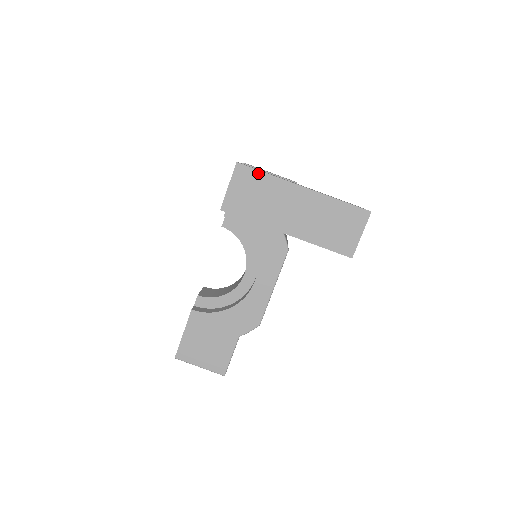
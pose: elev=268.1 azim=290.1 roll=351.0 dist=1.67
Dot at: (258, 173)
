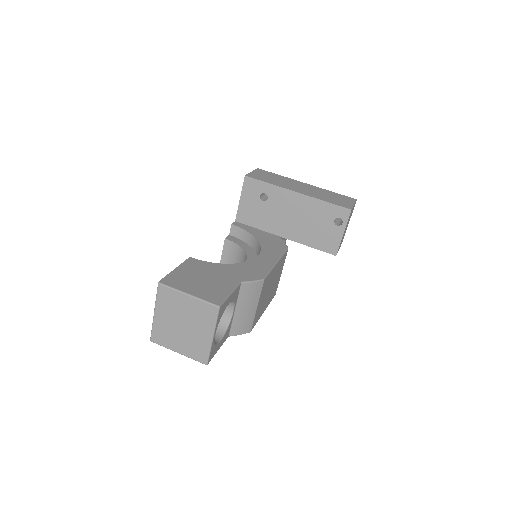
Dot at: (273, 174)
